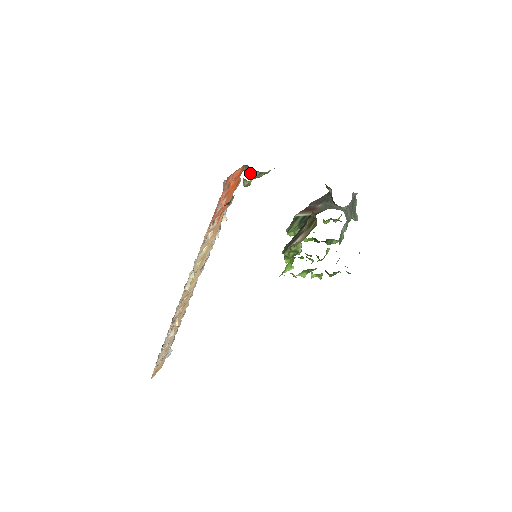
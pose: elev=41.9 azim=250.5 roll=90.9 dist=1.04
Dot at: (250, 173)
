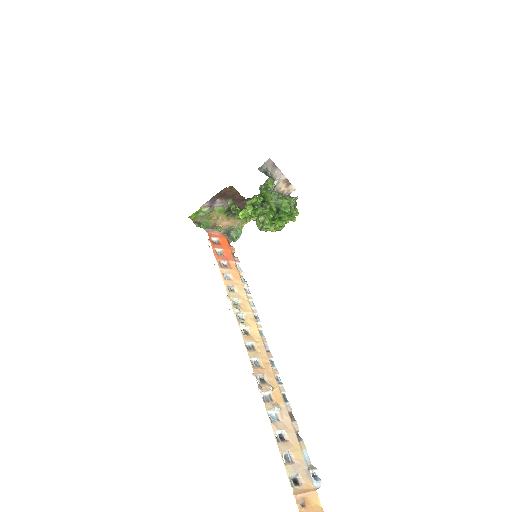
Dot at: (229, 234)
